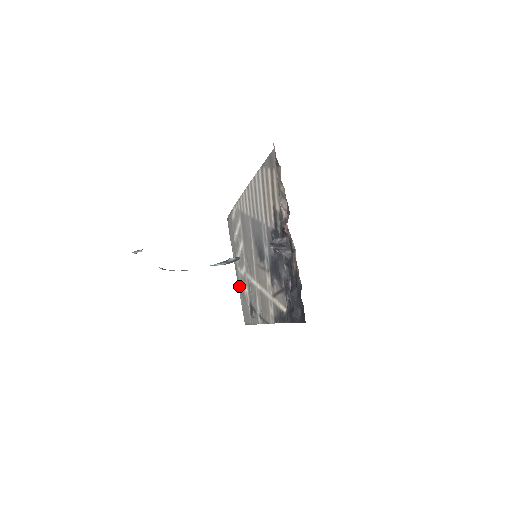
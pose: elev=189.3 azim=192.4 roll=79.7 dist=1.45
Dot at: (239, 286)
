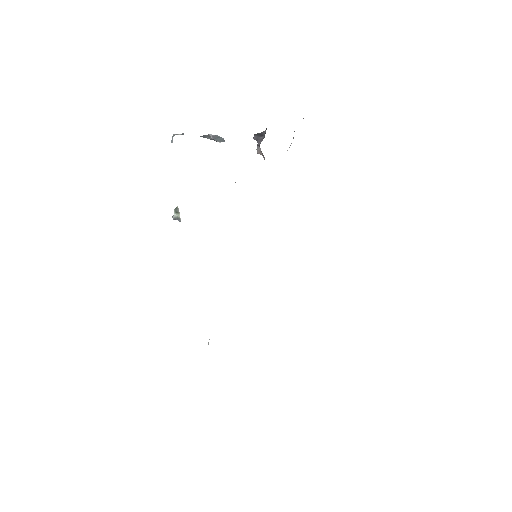
Dot at: occluded
